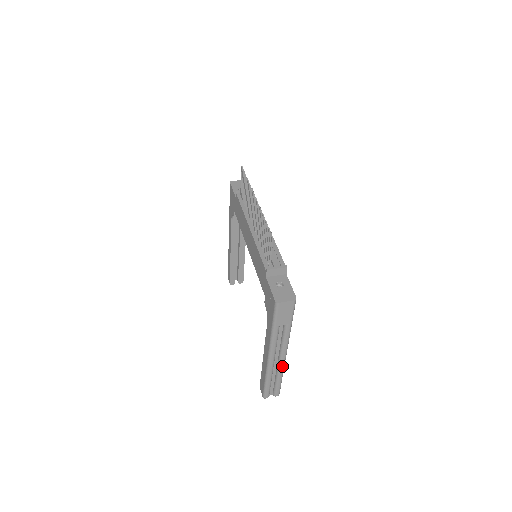
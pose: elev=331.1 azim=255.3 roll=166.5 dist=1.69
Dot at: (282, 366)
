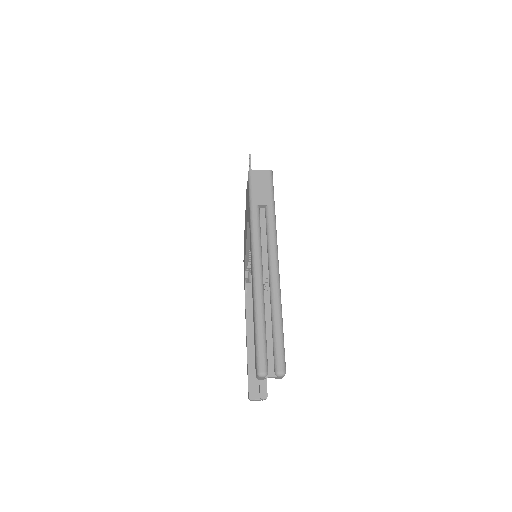
Dot at: (276, 289)
